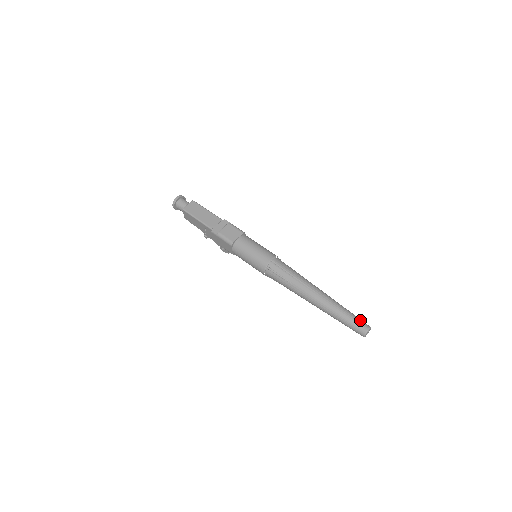
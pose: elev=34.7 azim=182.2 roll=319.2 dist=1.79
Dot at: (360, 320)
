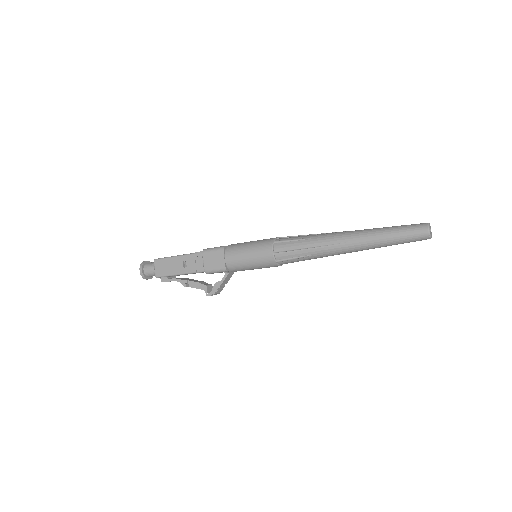
Dot at: occluded
